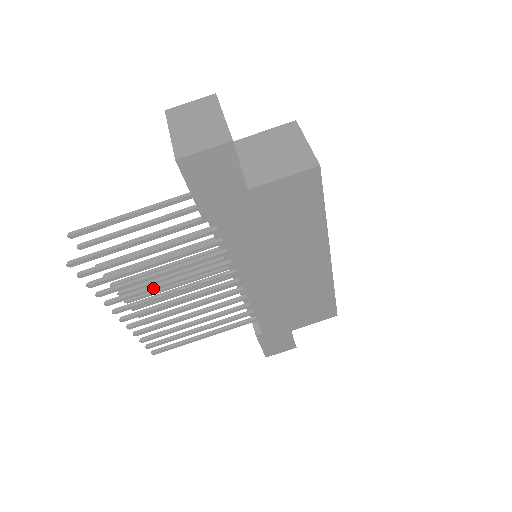
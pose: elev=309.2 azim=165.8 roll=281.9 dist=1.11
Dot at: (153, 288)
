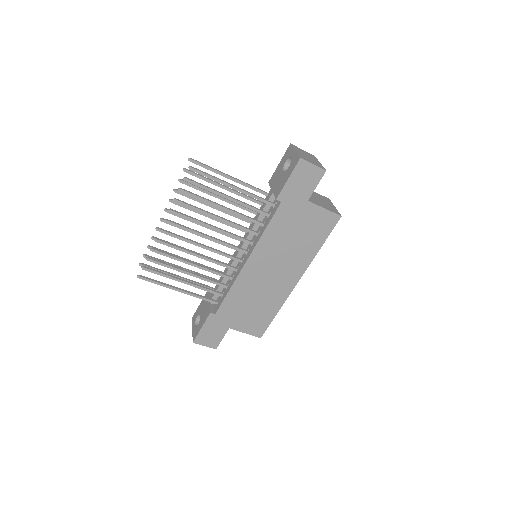
Dot at: (203, 223)
